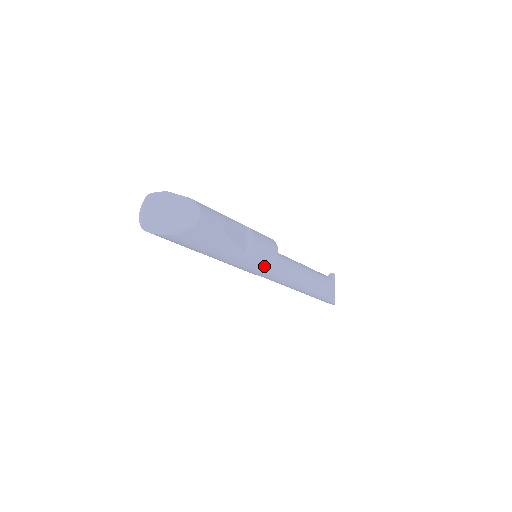
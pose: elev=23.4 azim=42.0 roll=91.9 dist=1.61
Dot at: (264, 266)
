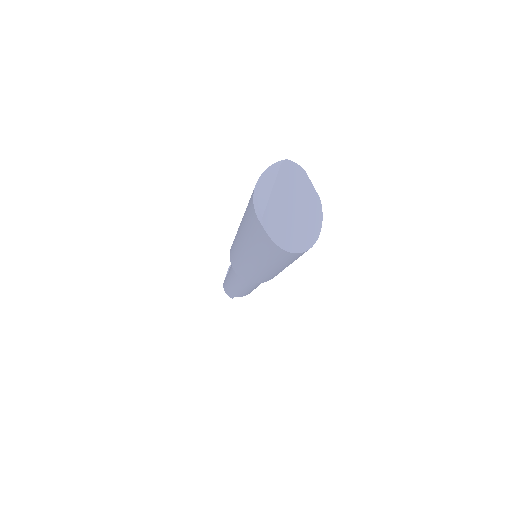
Dot at: (266, 280)
